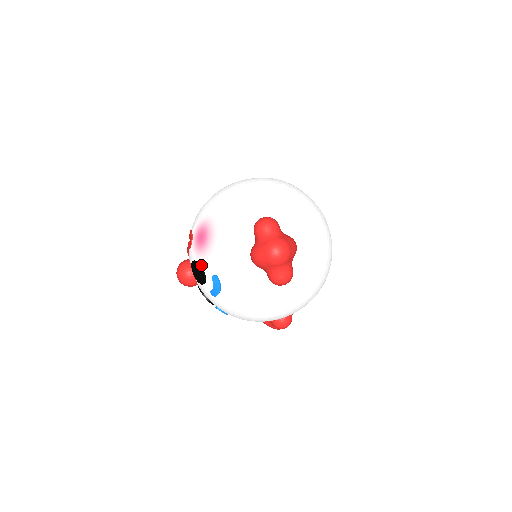
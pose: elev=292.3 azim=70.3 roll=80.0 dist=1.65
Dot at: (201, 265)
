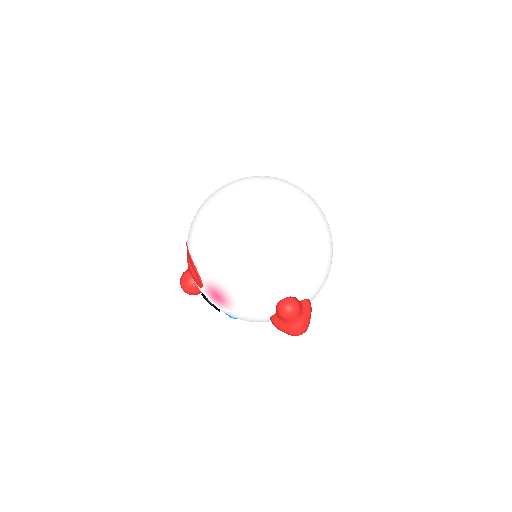
Dot at: (216, 307)
